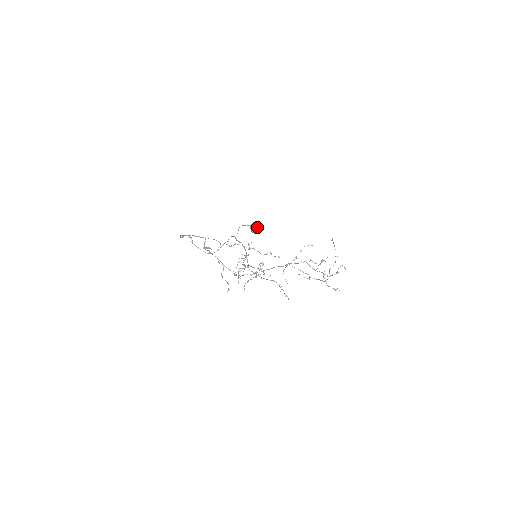
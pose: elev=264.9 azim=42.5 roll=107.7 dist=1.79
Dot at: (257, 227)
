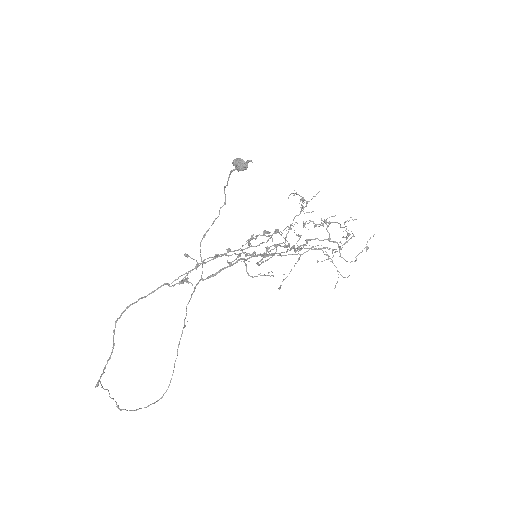
Dot at: (243, 161)
